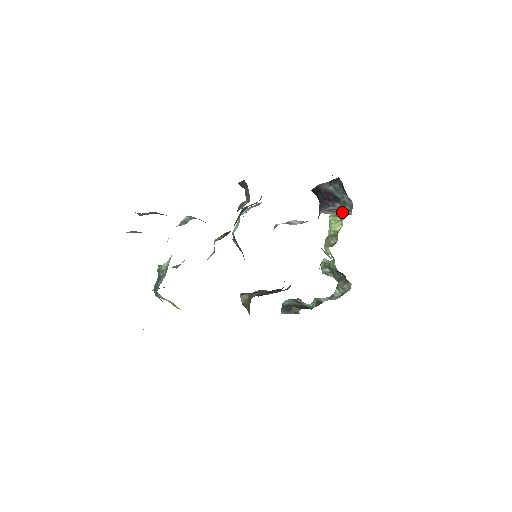
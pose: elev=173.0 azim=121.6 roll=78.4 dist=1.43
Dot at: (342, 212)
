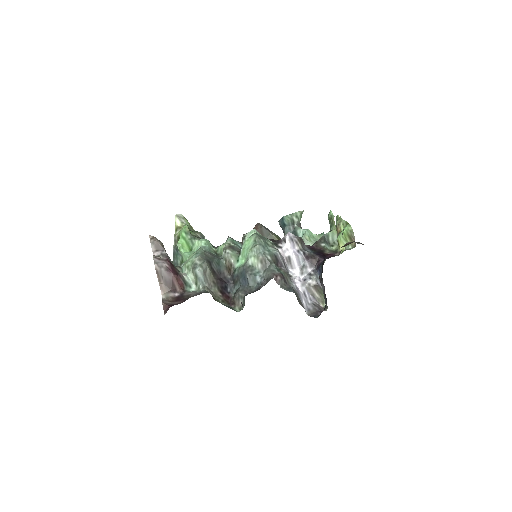
Dot at: (323, 296)
